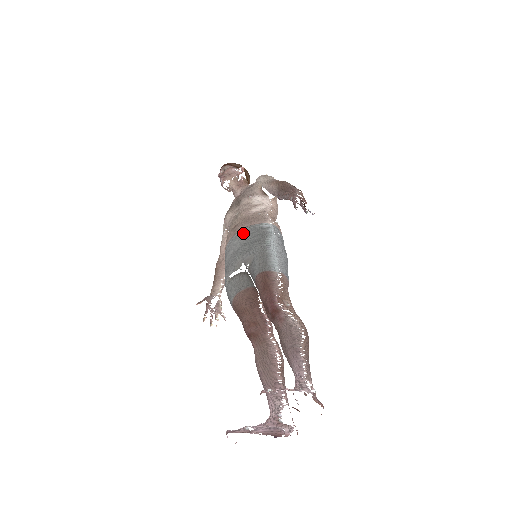
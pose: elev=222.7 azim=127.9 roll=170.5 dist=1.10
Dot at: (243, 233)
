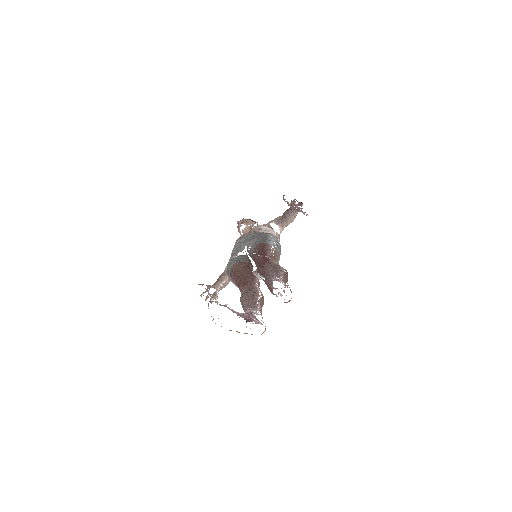
Dot at: (250, 234)
